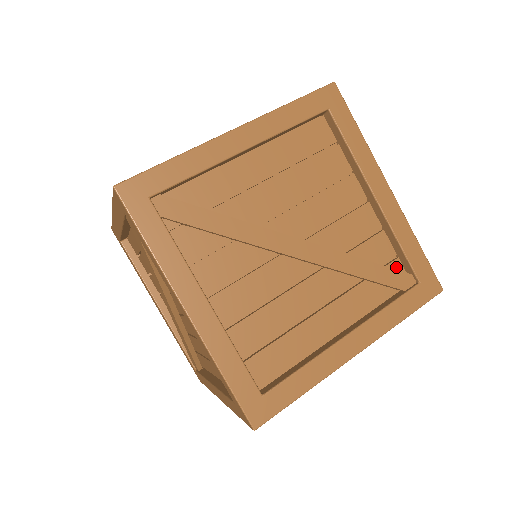
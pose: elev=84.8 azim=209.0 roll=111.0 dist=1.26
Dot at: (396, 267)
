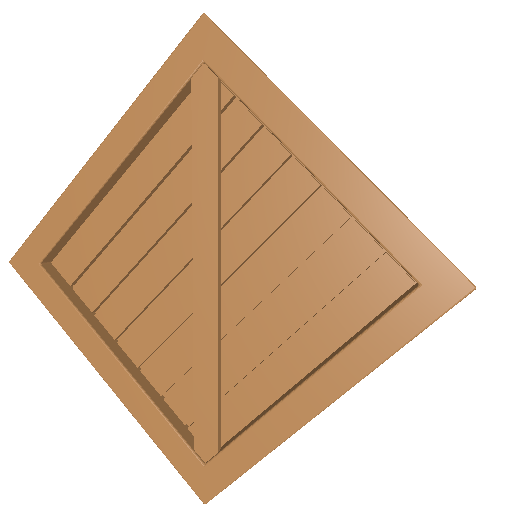
Dot at: occluded
